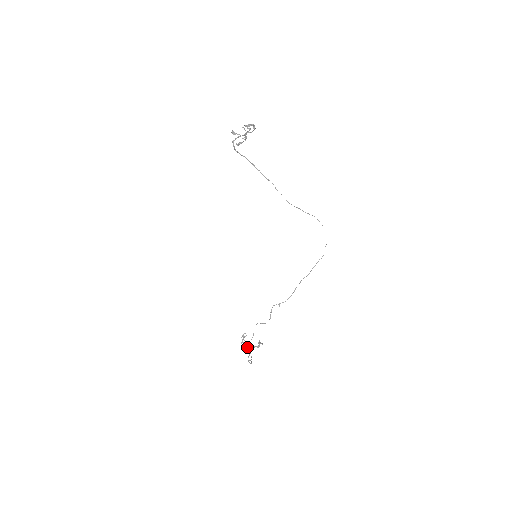
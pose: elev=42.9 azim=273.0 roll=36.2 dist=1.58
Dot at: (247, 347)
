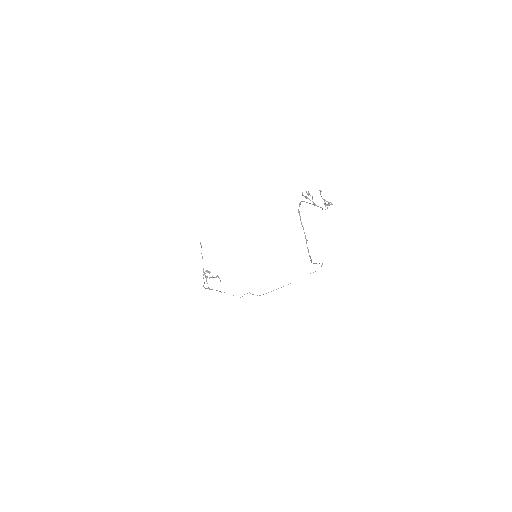
Dot at: (207, 277)
